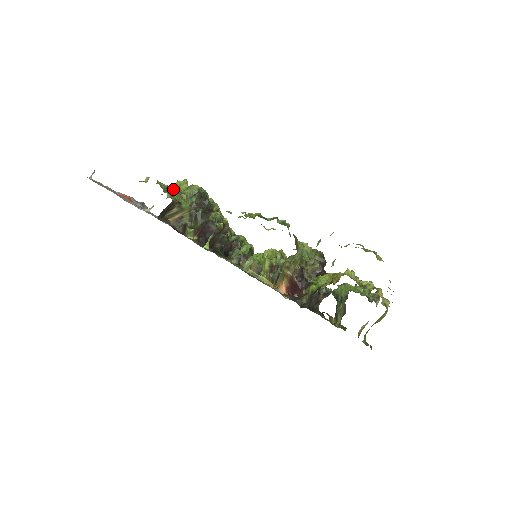
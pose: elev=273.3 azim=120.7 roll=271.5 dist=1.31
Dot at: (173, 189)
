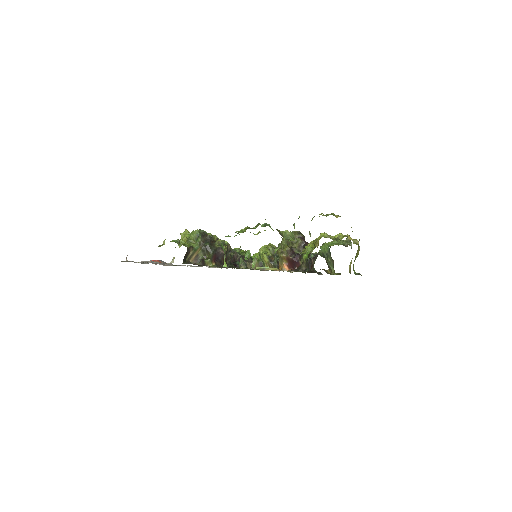
Dot at: (182, 240)
